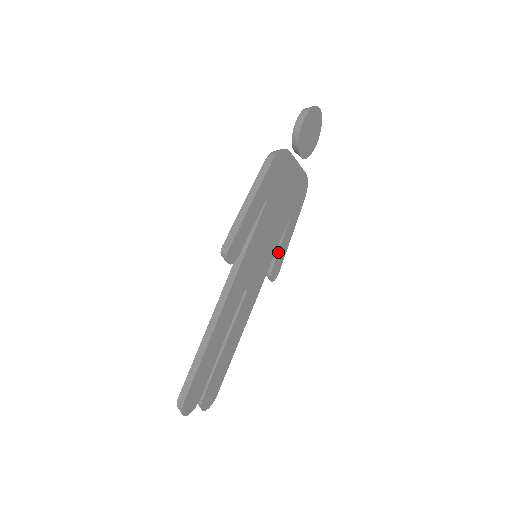
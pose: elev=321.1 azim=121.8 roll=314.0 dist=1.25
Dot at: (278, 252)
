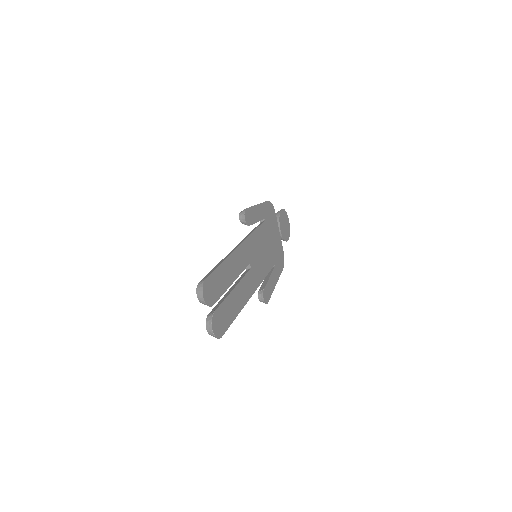
Dot at: (268, 280)
